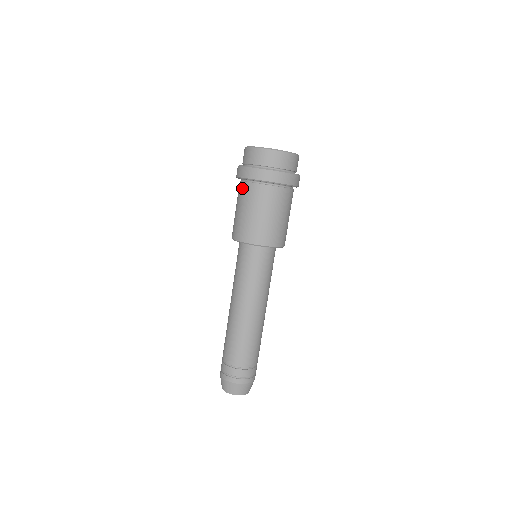
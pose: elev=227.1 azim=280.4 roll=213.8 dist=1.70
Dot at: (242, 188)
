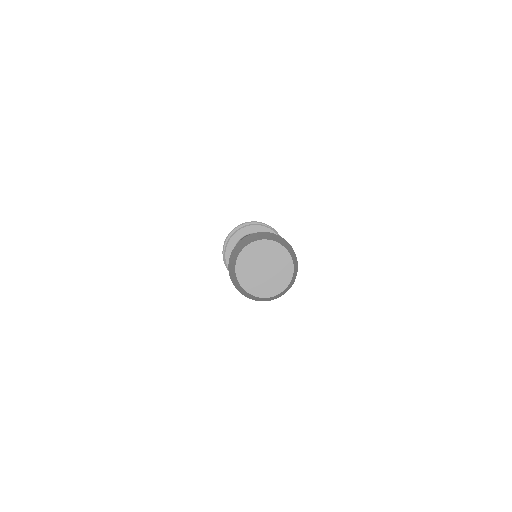
Dot at: occluded
